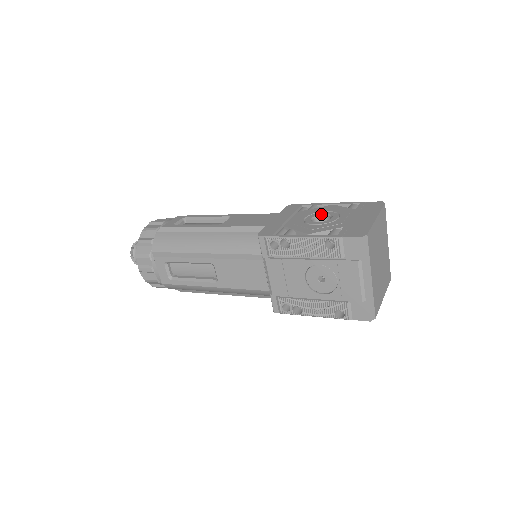
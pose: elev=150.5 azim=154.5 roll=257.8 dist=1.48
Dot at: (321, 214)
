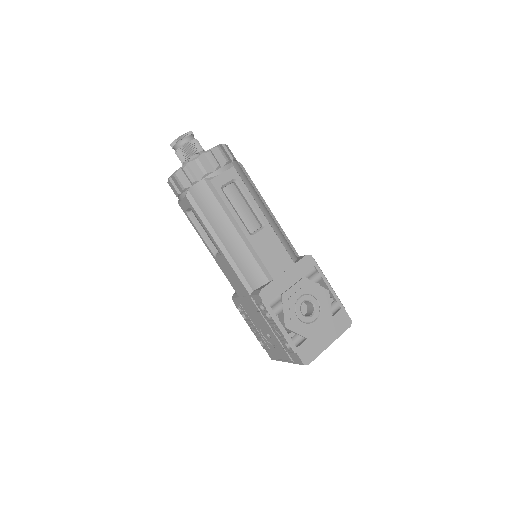
Dot at: (312, 301)
